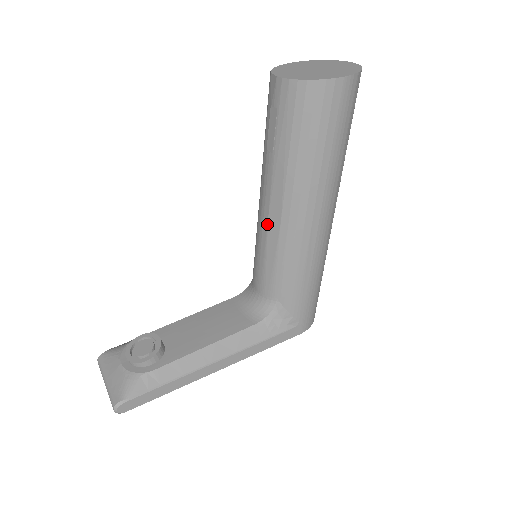
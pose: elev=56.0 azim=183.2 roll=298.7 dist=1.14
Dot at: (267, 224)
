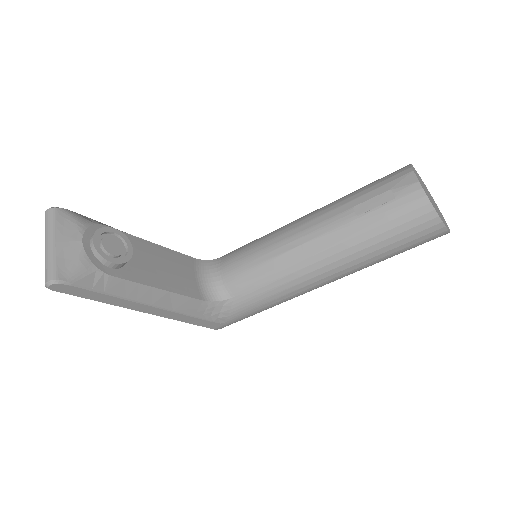
Dot at: (293, 248)
